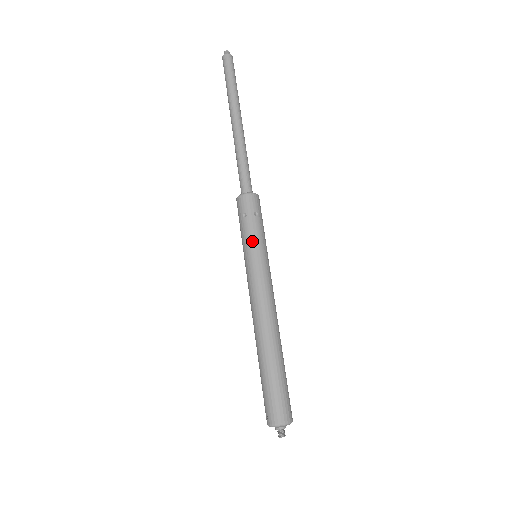
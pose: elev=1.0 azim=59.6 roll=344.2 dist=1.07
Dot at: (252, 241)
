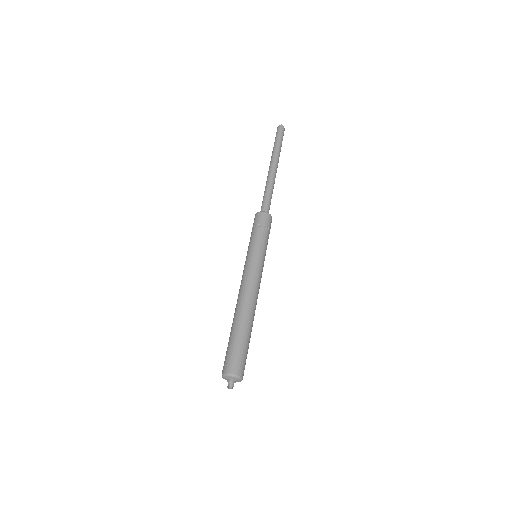
Dot at: (251, 244)
